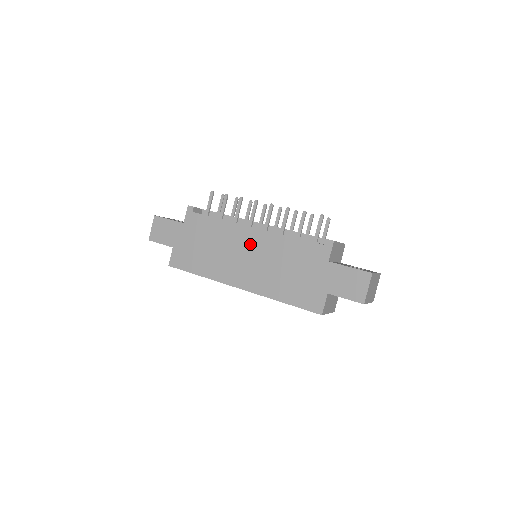
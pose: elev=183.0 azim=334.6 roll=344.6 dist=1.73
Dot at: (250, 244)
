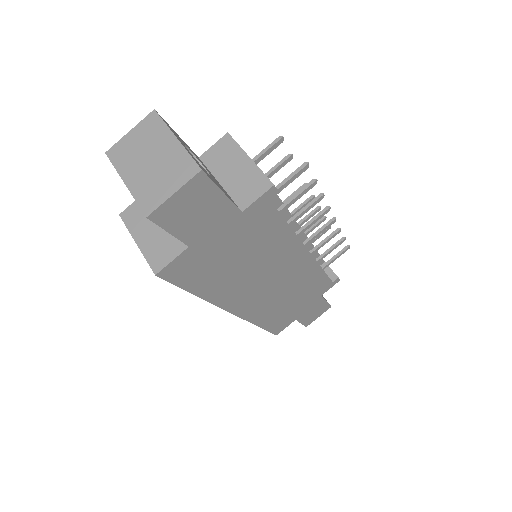
Dot at: (289, 269)
